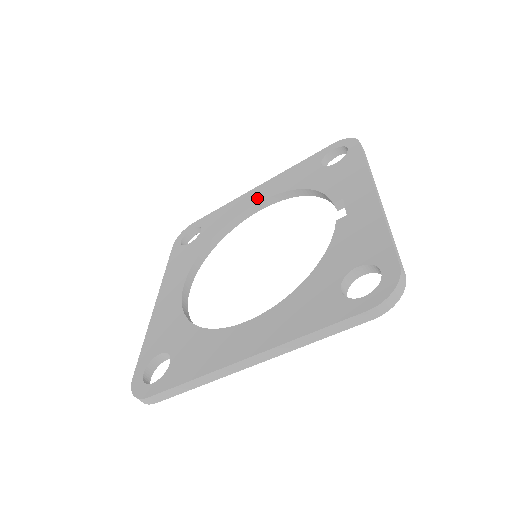
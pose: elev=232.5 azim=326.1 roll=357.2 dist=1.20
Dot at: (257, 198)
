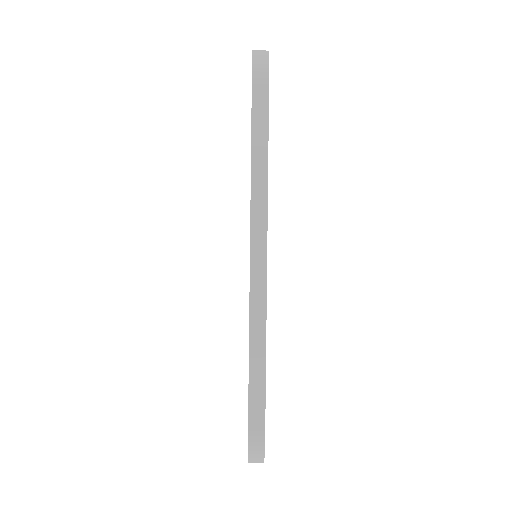
Dot at: occluded
